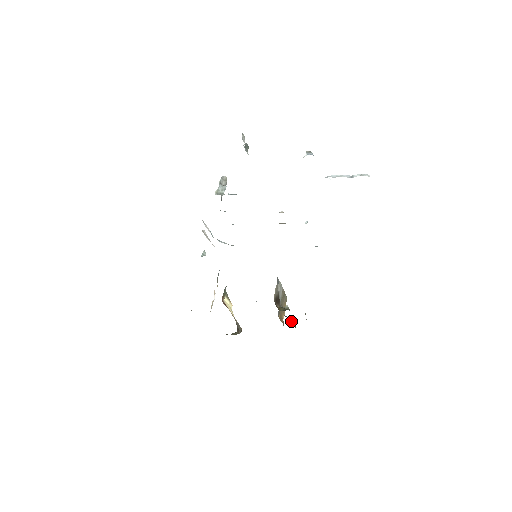
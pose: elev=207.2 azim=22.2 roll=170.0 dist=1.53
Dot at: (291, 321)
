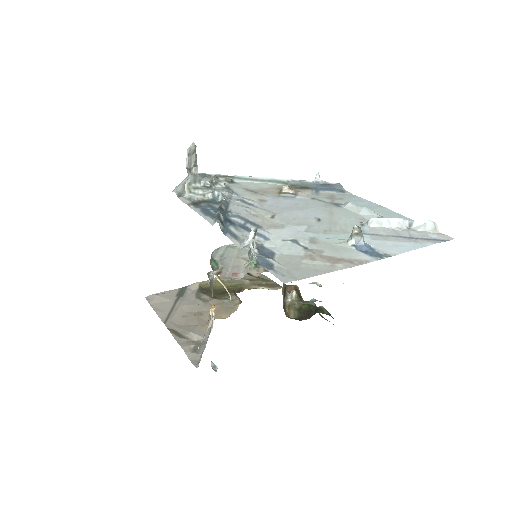
Dot at: (297, 295)
